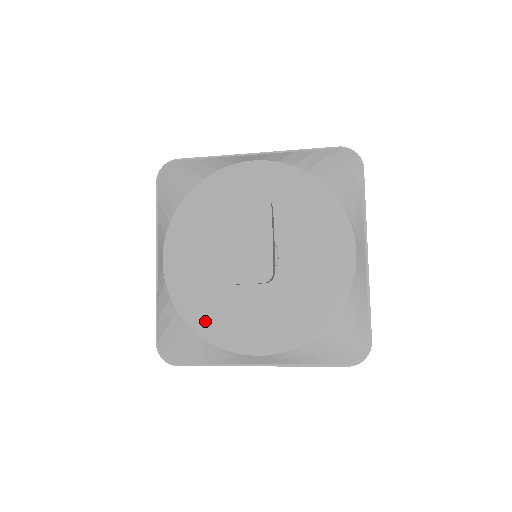
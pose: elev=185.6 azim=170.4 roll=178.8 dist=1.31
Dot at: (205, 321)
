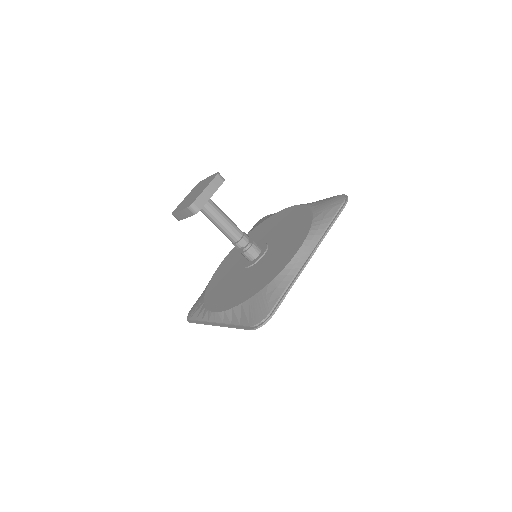
Dot at: (260, 284)
